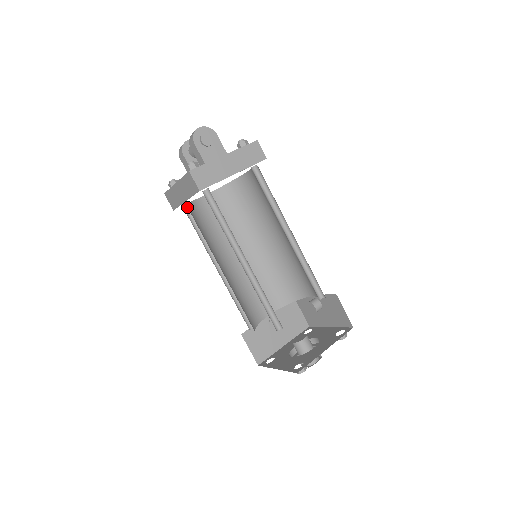
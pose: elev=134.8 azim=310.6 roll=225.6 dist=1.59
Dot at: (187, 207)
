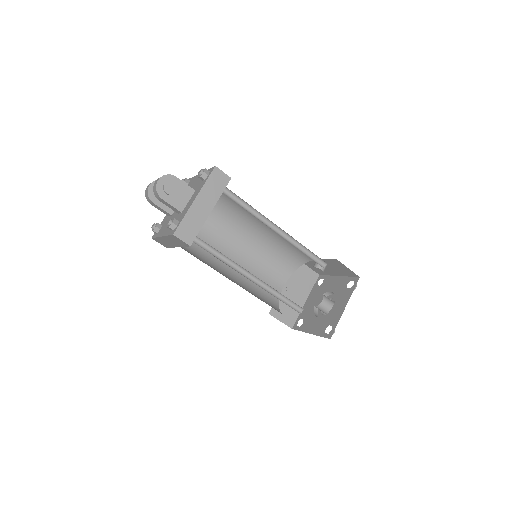
Dot at: occluded
